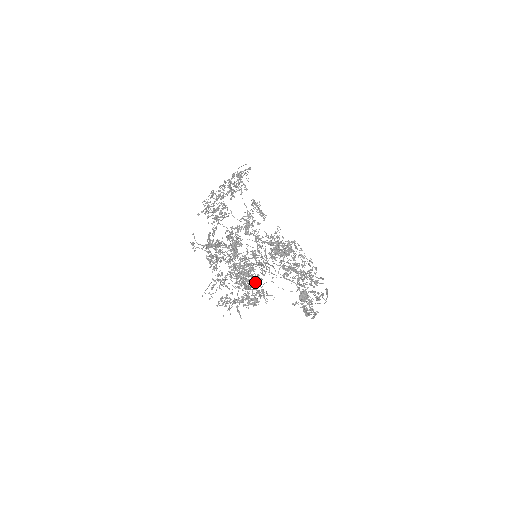
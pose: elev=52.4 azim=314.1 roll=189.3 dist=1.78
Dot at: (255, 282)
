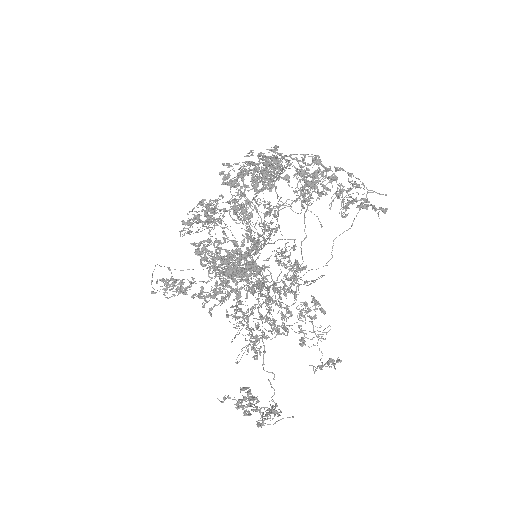
Dot at: (264, 364)
